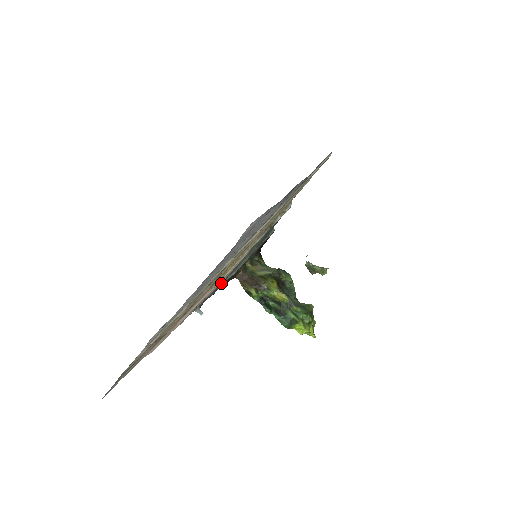
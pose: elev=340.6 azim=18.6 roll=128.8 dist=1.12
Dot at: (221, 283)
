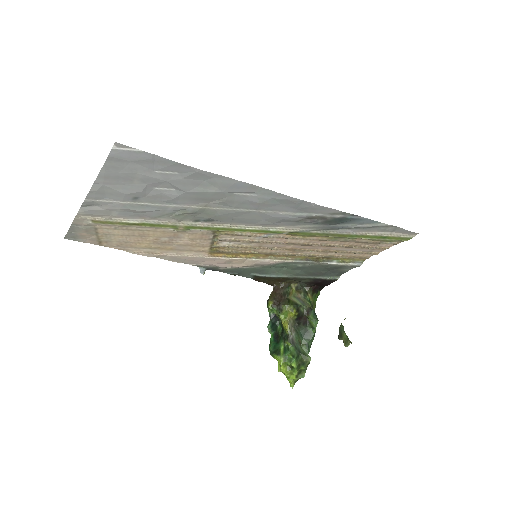
Dot at: (243, 271)
